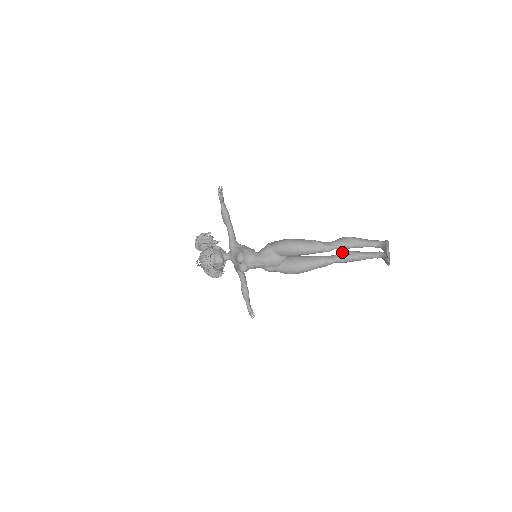
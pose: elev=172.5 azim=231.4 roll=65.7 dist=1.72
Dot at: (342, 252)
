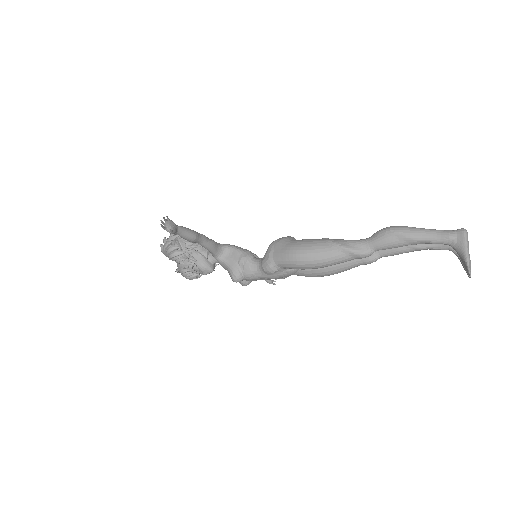
Dot at: occluded
